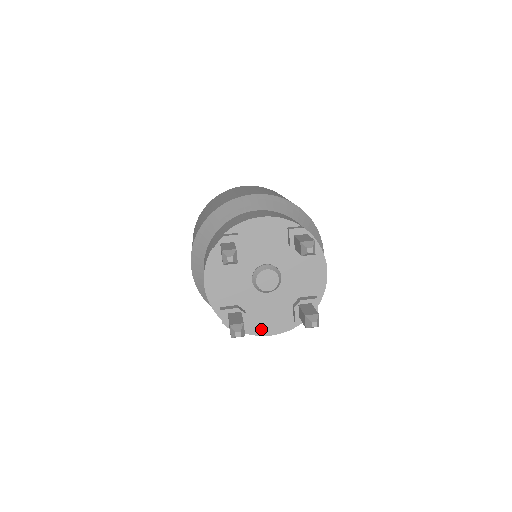
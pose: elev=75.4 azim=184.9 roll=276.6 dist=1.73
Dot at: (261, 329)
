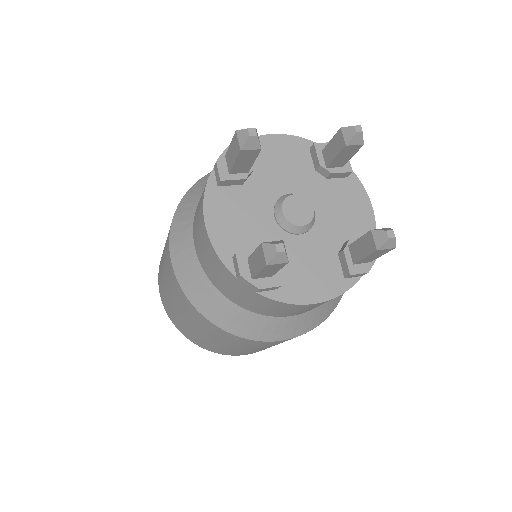
Dot at: (299, 293)
